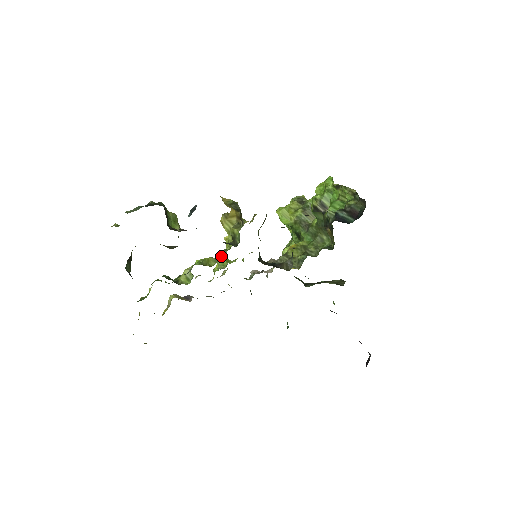
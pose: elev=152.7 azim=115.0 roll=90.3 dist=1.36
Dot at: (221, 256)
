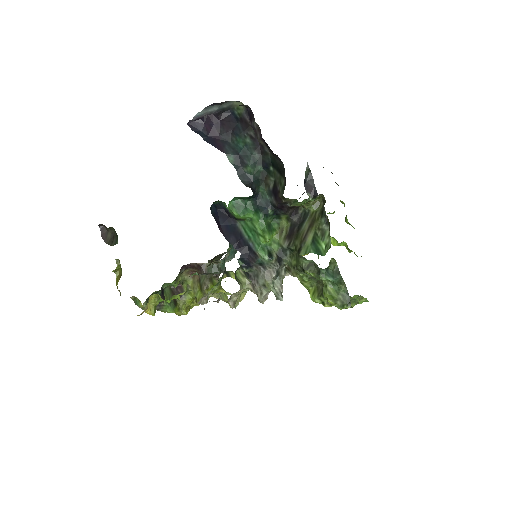
Dot at: occluded
